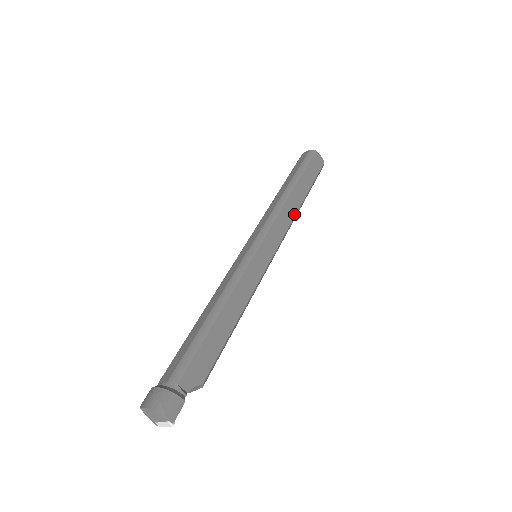
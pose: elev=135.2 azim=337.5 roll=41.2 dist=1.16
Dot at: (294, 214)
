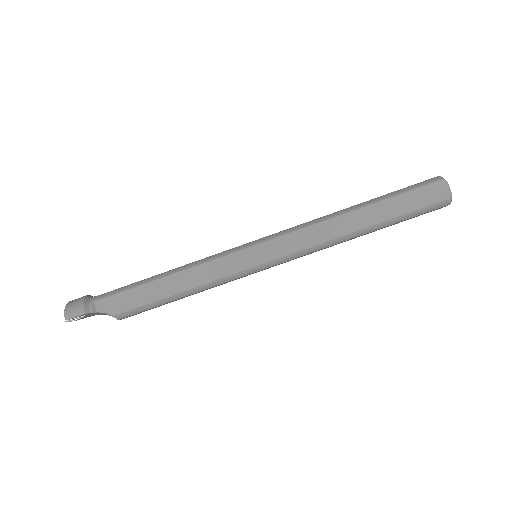
Dot at: (333, 237)
